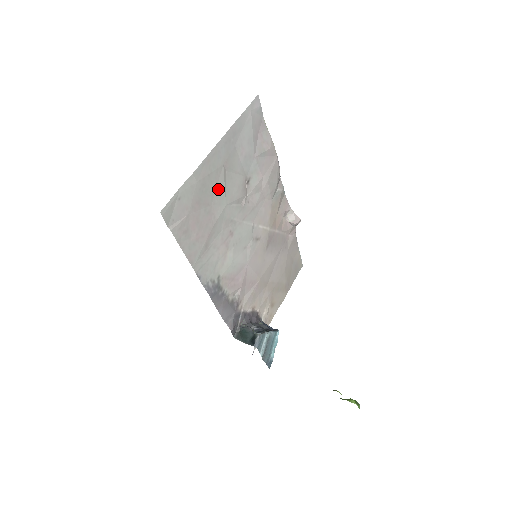
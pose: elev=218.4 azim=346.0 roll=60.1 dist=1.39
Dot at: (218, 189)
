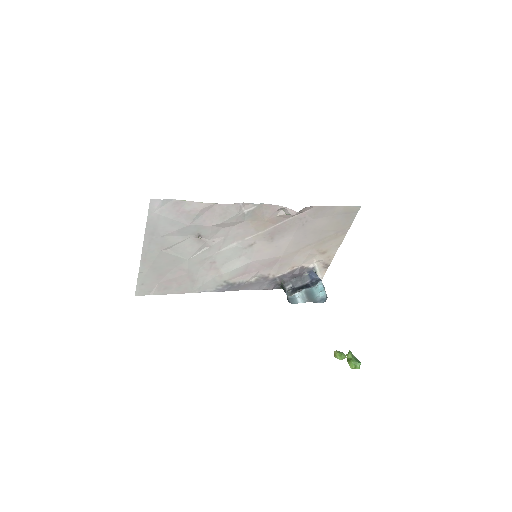
Dot at: (171, 260)
